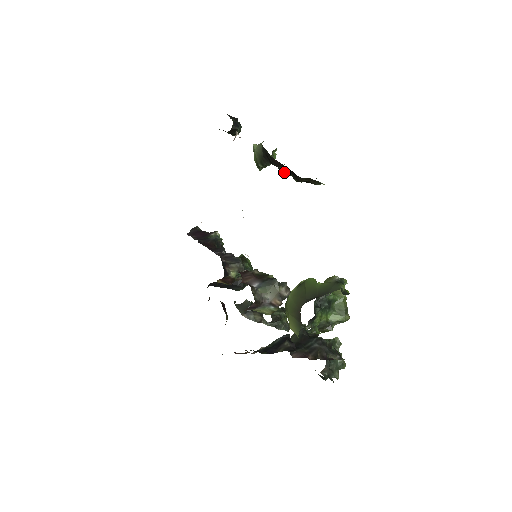
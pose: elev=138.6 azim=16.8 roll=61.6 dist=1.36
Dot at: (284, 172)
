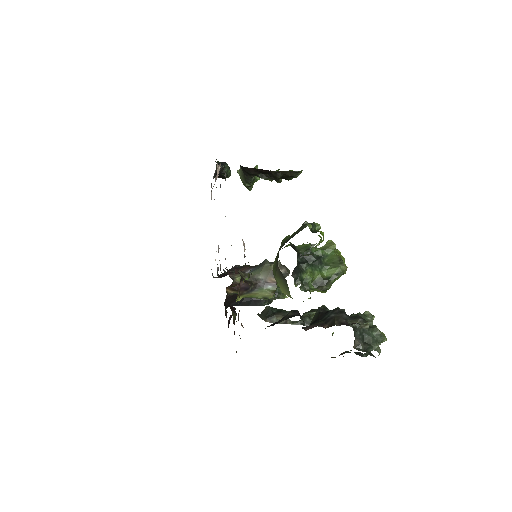
Dot at: (265, 179)
